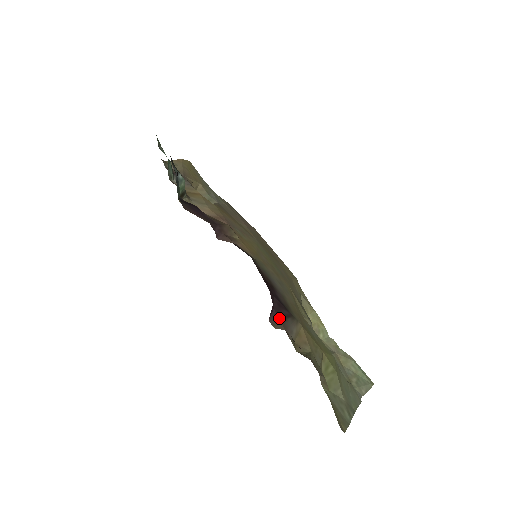
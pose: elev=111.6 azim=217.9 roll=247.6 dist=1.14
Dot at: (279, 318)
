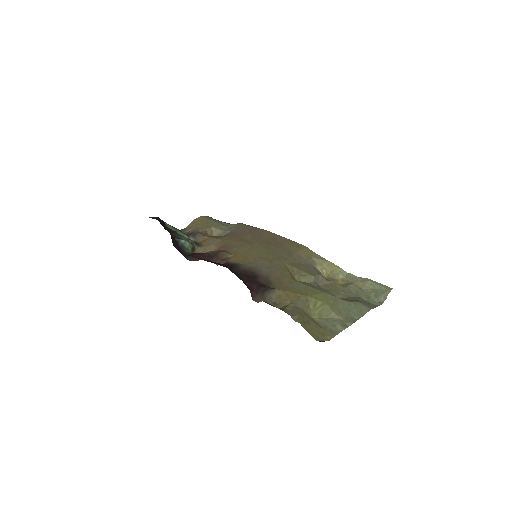
Dot at: (258, 295)
